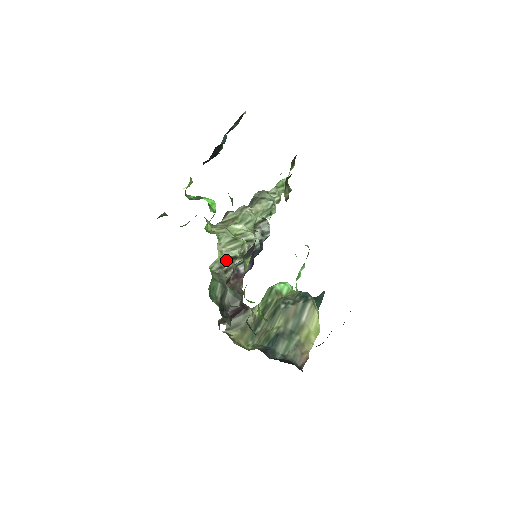
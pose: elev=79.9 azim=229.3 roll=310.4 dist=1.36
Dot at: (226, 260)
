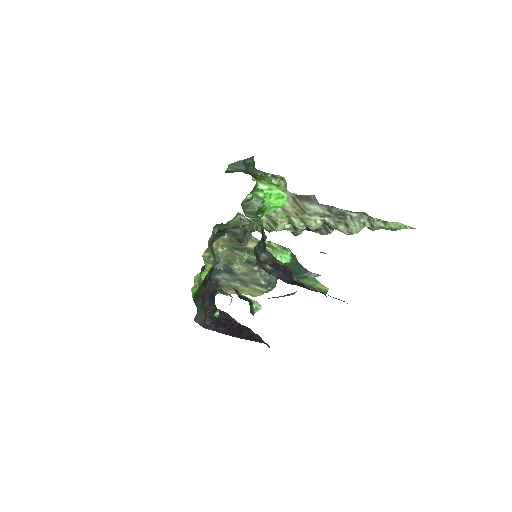
Dot at: occluded
